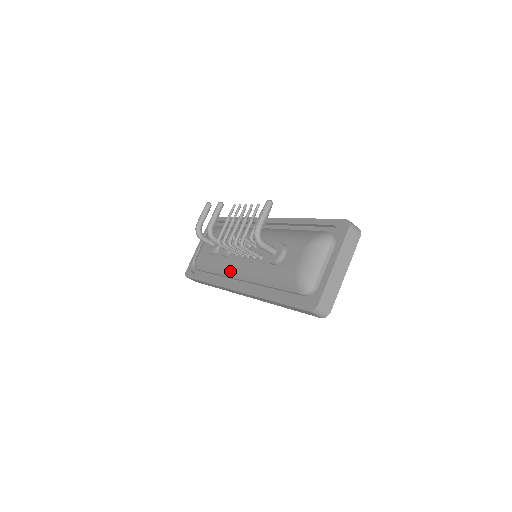
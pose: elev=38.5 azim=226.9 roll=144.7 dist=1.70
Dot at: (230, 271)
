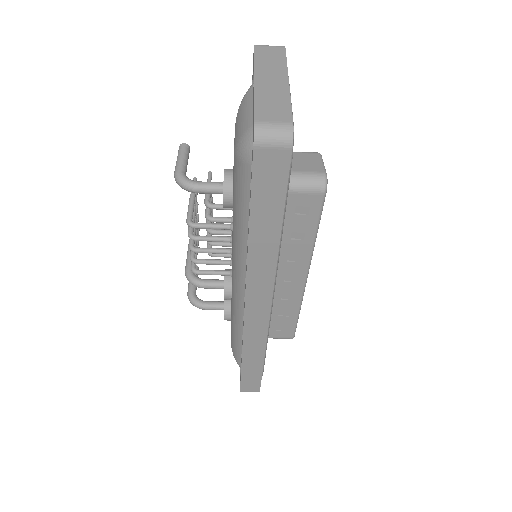
Dot at: (236, 300)
